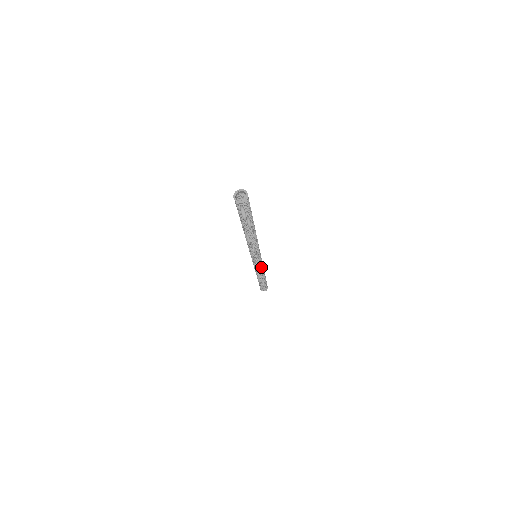
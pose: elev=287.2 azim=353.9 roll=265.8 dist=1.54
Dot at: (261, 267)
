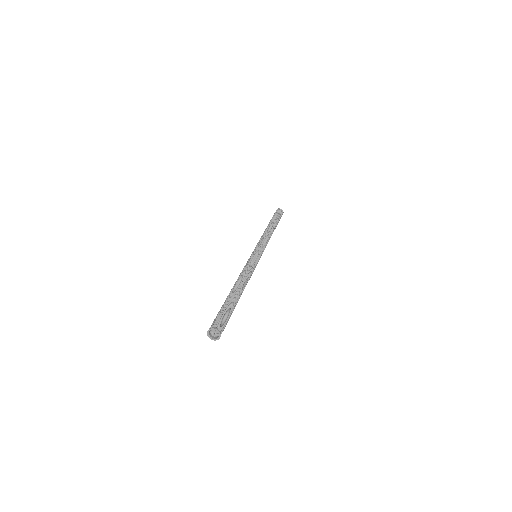
Dot at: (266, 244)
